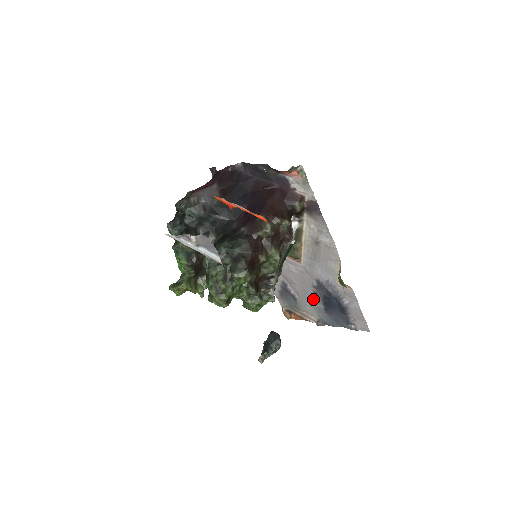
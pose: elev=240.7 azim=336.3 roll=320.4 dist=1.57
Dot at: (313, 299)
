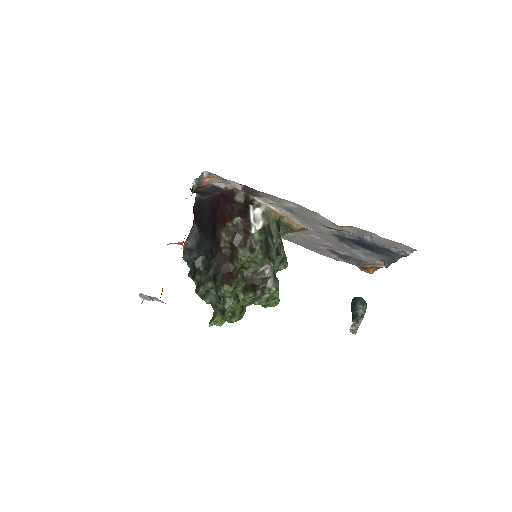
Dot at: (356, 250)
